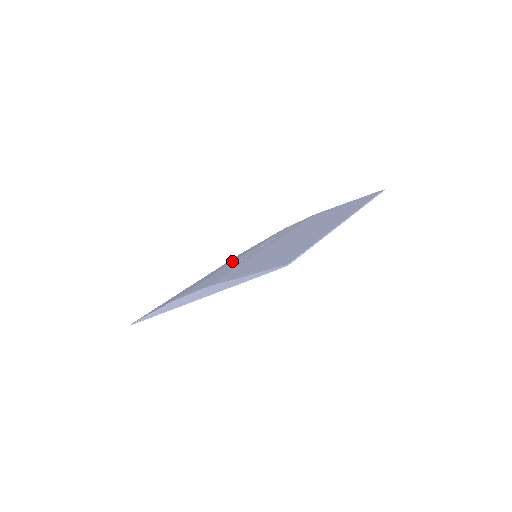
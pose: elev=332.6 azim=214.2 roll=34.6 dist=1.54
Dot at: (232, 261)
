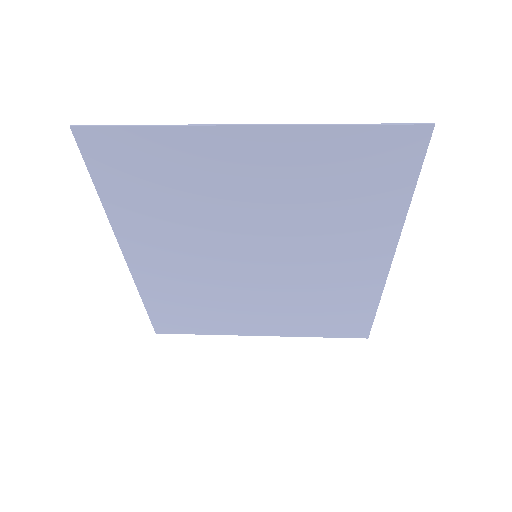
Dot at: occluded
